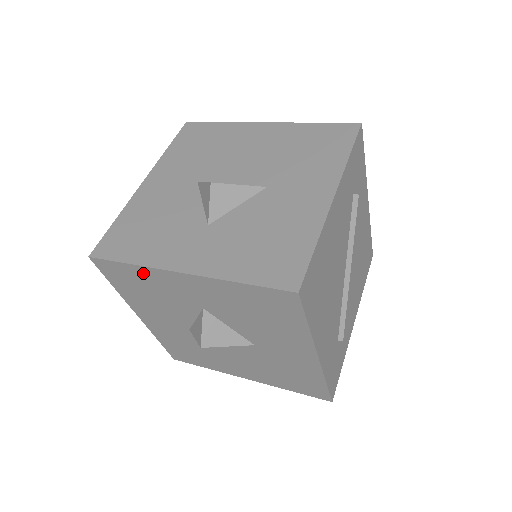
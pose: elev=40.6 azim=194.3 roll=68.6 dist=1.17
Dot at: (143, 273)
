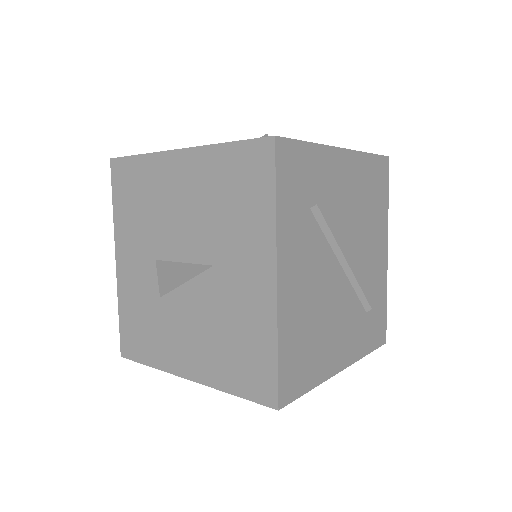
Dot at: occluded
